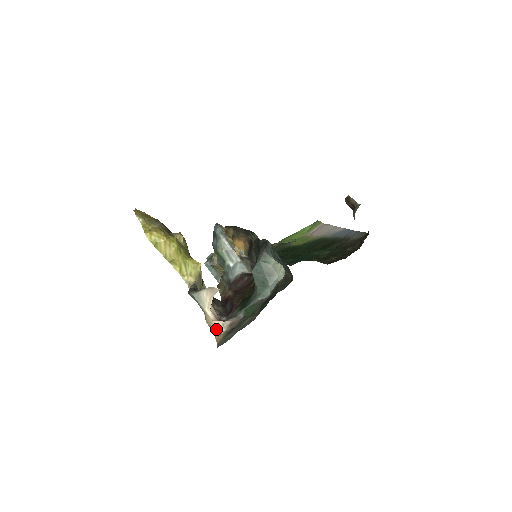
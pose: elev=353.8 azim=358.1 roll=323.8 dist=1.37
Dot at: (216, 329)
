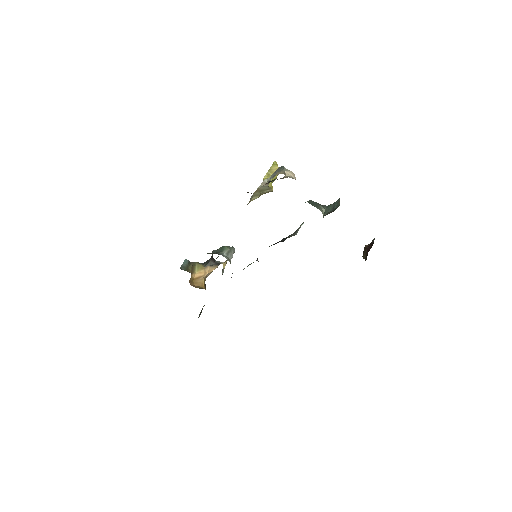
Dot at: occluded
